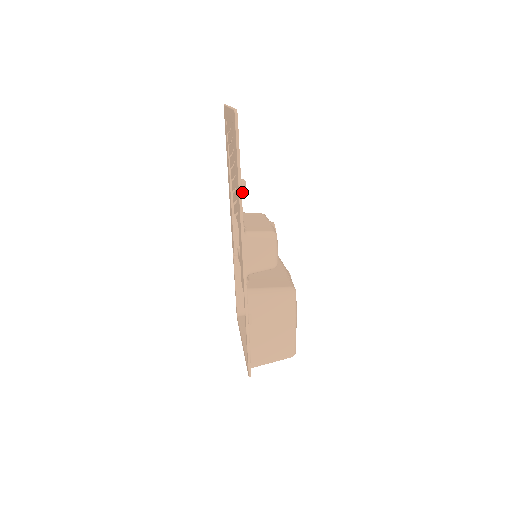
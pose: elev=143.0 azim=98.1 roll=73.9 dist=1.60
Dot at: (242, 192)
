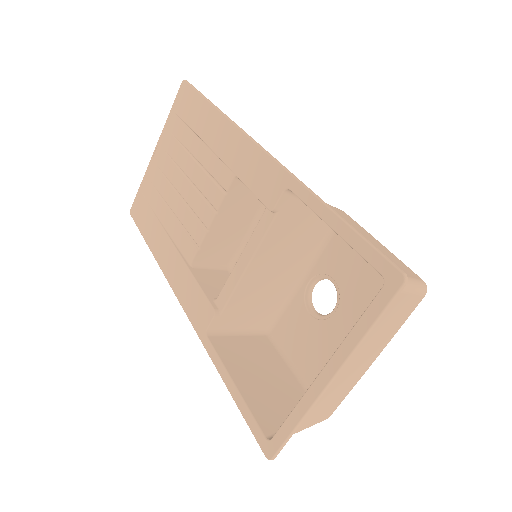
Dot at: occluded
